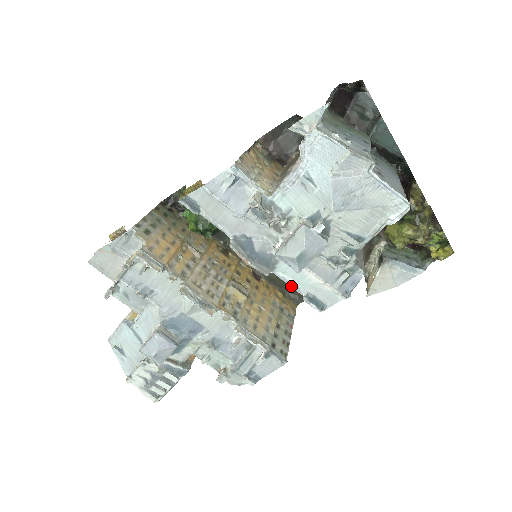
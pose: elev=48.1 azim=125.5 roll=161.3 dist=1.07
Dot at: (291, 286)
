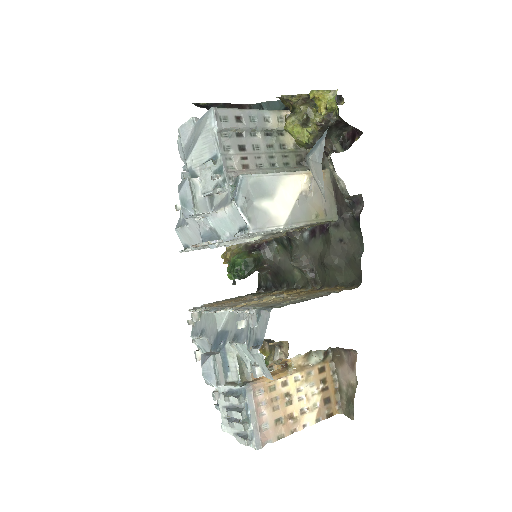
Dot at: occluded
